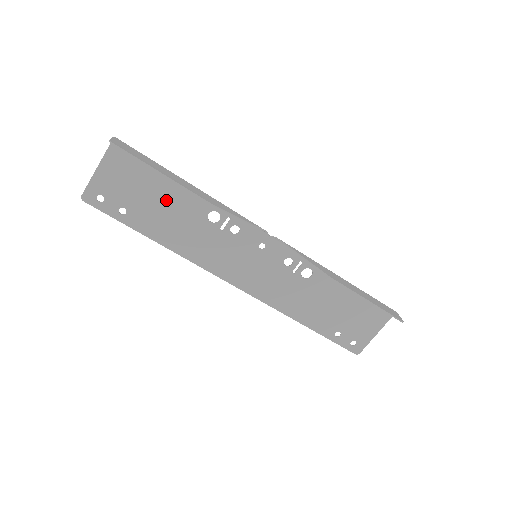
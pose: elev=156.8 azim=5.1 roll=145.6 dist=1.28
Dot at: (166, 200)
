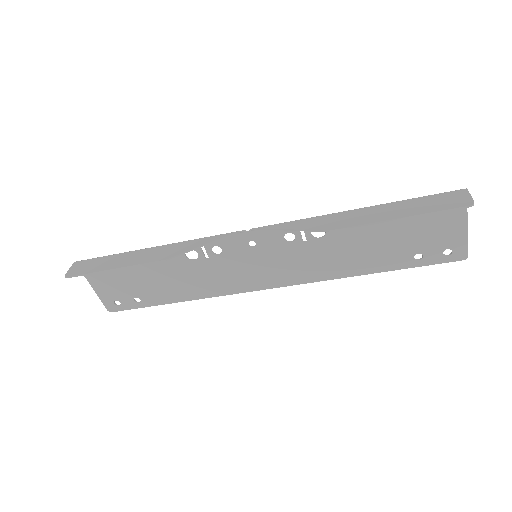
Dot at: (150, 272)
